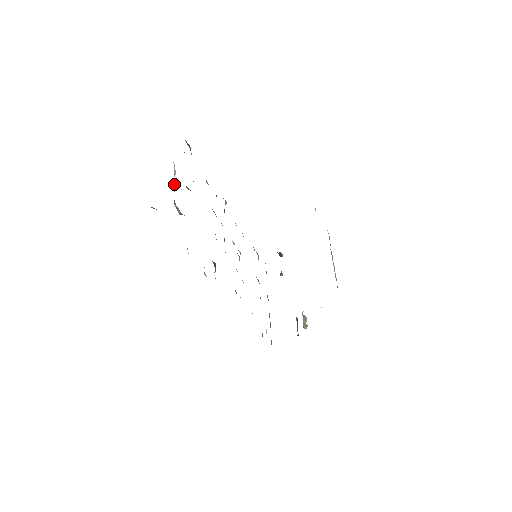
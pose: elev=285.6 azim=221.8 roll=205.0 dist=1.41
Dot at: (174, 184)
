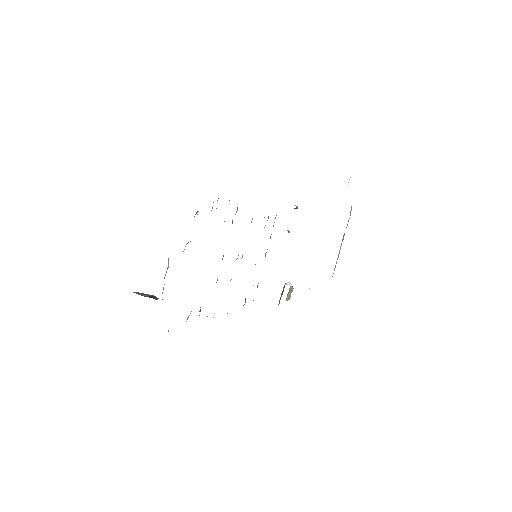
Dot at: occluded
